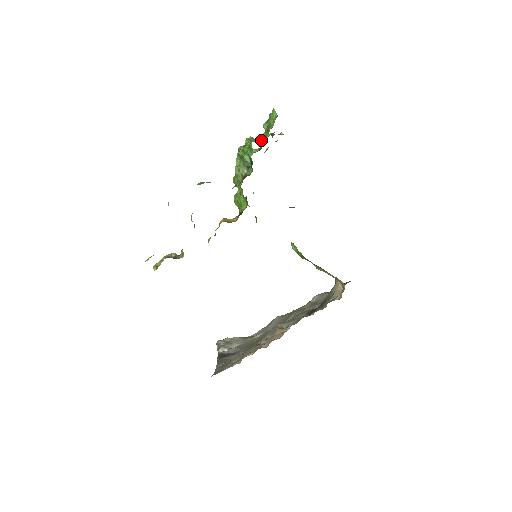
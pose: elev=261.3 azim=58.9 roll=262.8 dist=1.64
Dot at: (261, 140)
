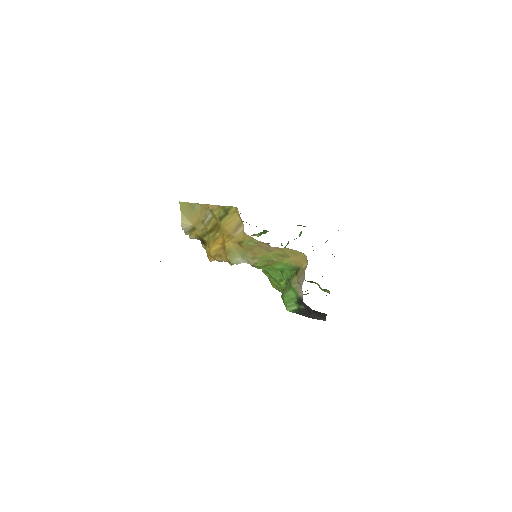
Dot at: occluded
